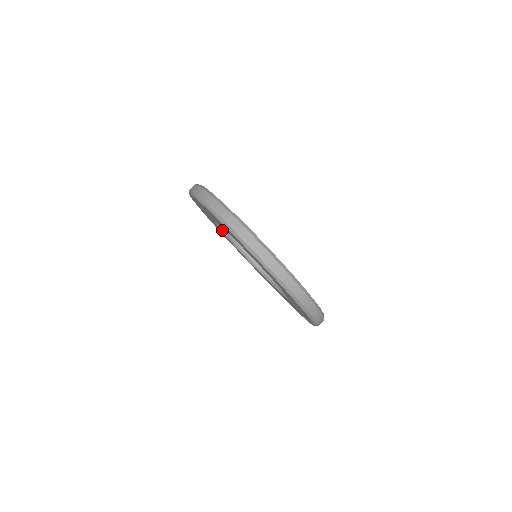
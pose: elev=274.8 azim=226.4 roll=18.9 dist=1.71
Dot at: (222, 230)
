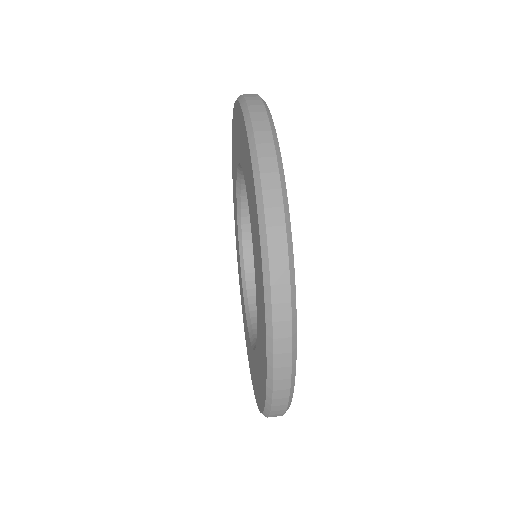
Dot at: (238, 187)
